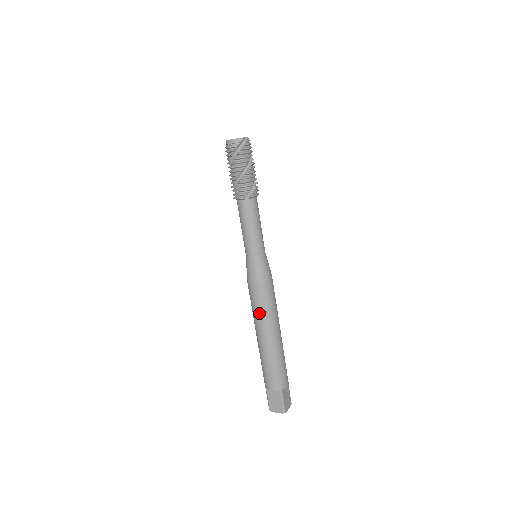
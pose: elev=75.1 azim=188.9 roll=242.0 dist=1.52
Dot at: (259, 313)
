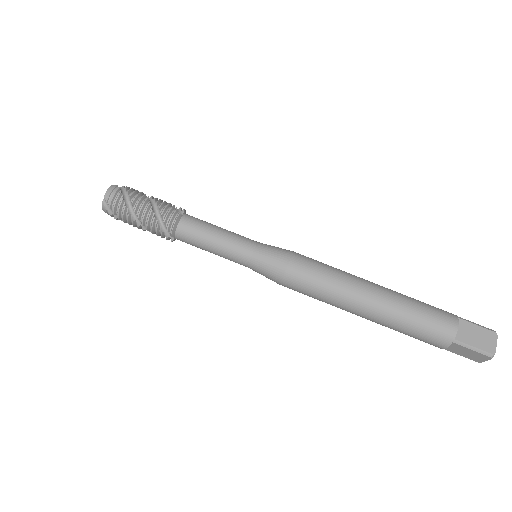
Dot at: (335, 278)
